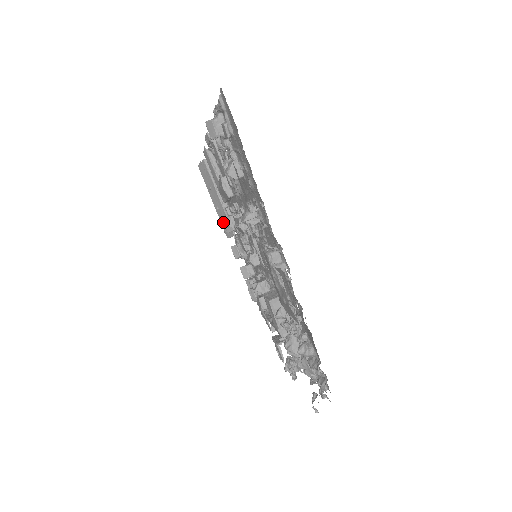
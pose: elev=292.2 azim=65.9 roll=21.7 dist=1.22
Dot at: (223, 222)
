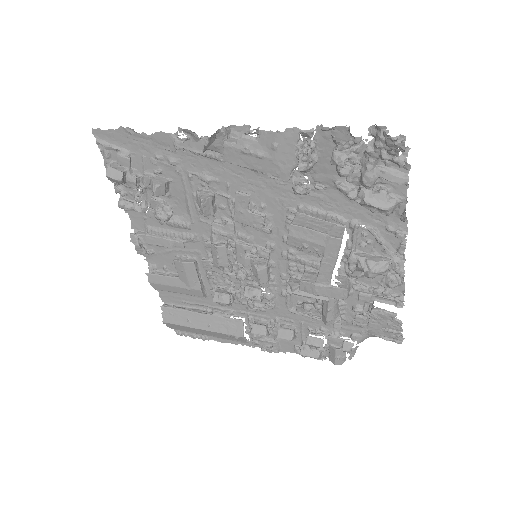
Dot at: (225, 329)
